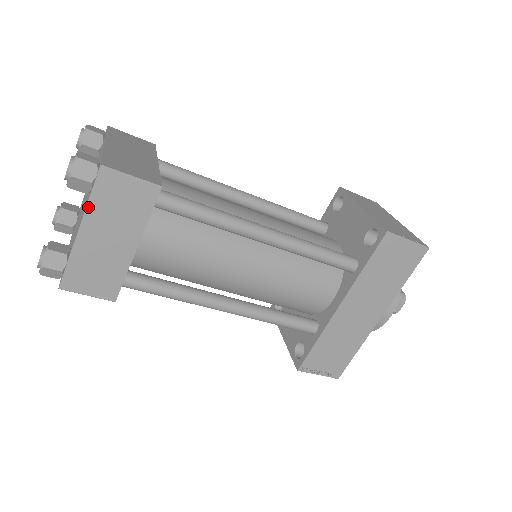
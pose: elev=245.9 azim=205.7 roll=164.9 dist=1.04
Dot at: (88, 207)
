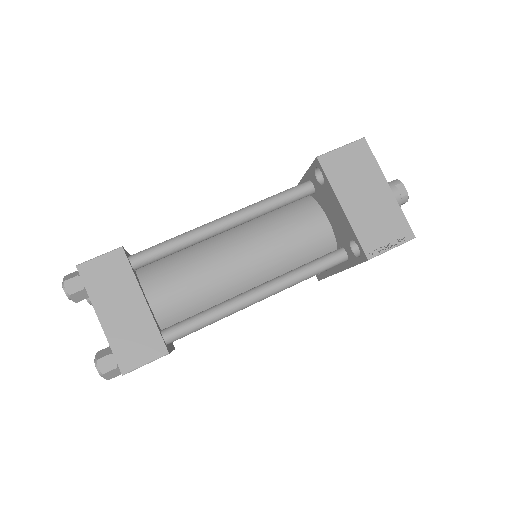
Dot at: occluded
